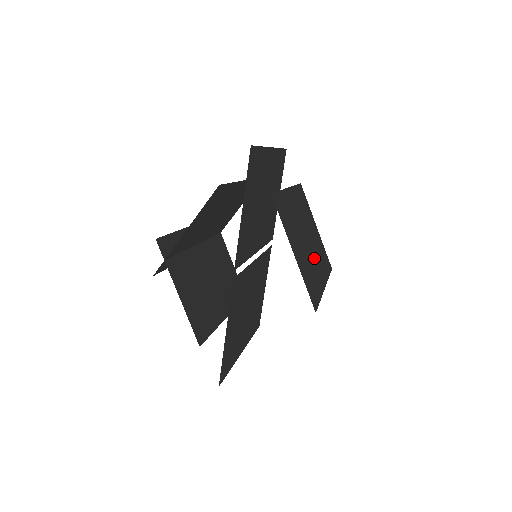
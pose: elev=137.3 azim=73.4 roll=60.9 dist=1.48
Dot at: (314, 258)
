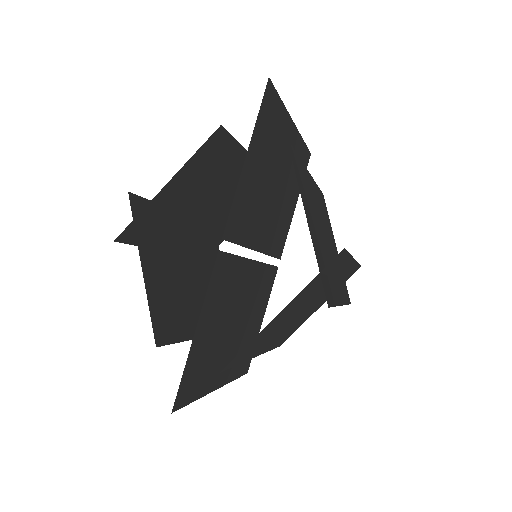
Dot at: occluded
